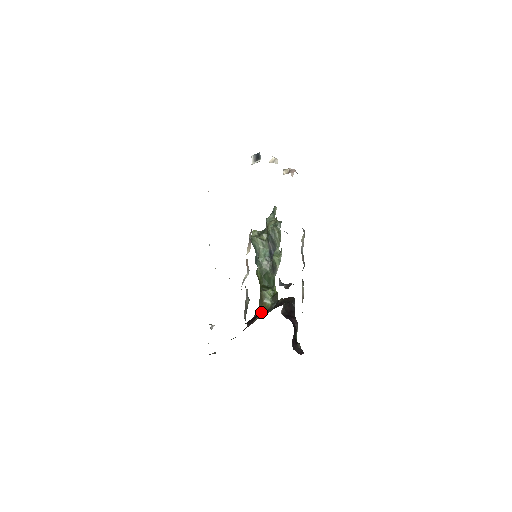
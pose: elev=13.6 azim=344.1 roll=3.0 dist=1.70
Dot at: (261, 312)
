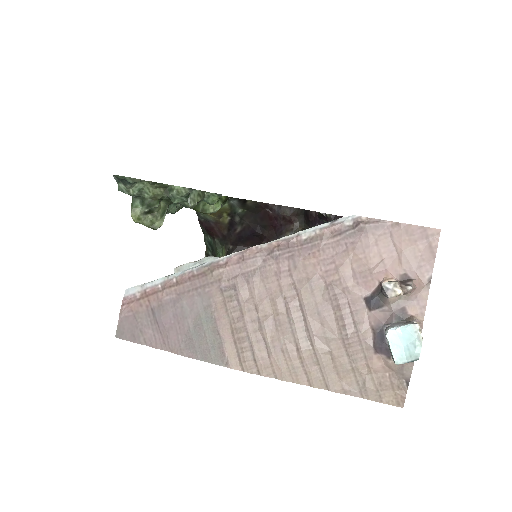
Dot at: (260, 234)
